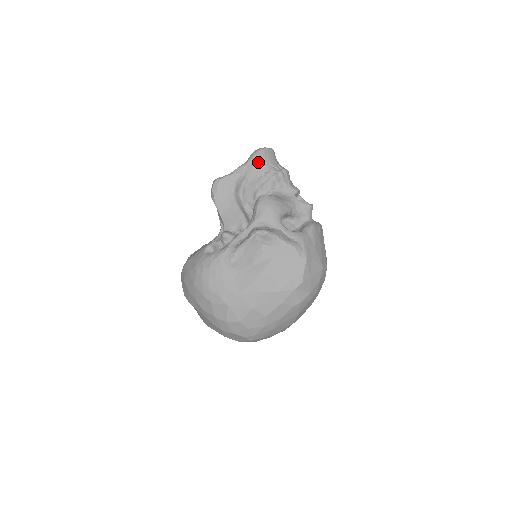
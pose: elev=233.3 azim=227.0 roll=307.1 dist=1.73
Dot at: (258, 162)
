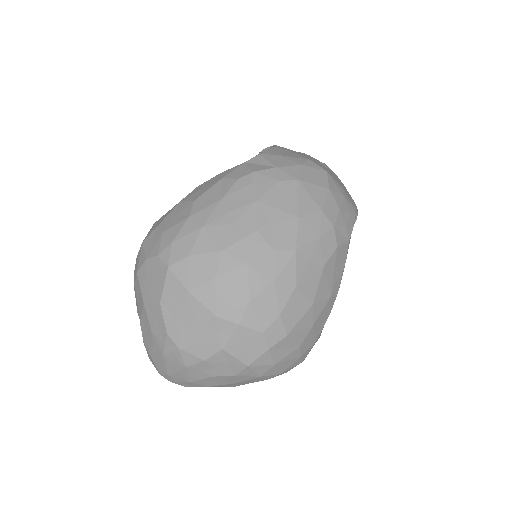
Dot at: occluded
